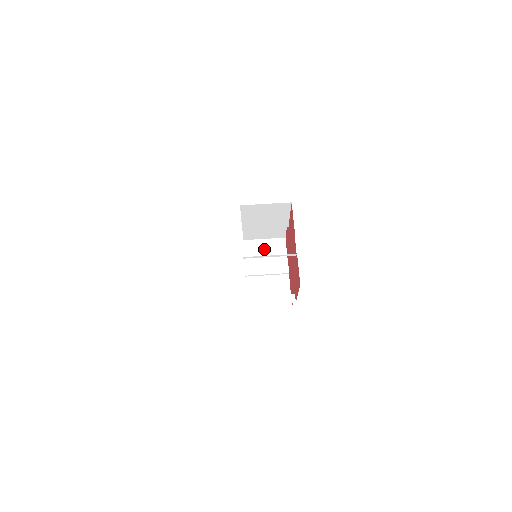
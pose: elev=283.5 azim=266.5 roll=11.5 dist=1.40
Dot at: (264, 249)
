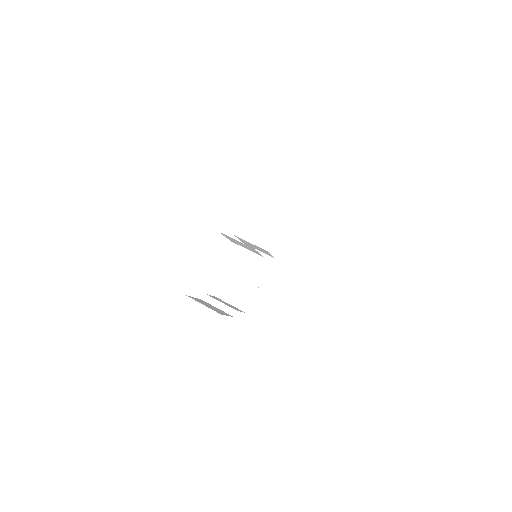
Dot at: (253, 258)
